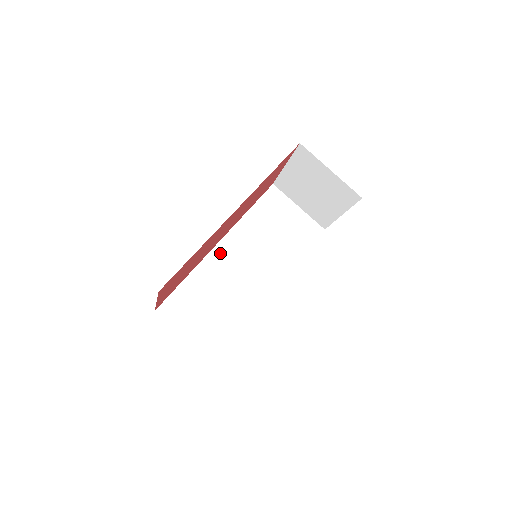
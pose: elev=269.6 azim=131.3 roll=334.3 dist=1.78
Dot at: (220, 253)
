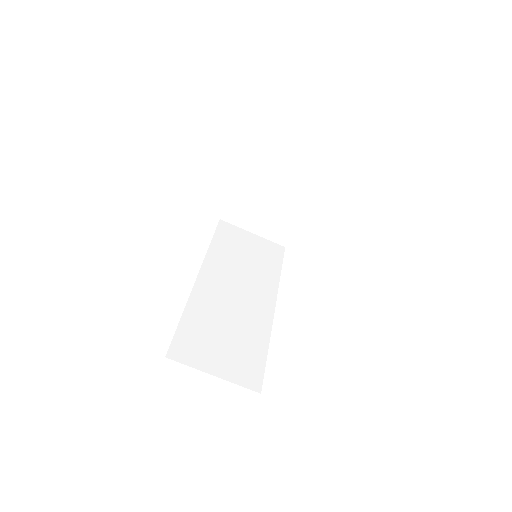
Dot at: (205, 284)
